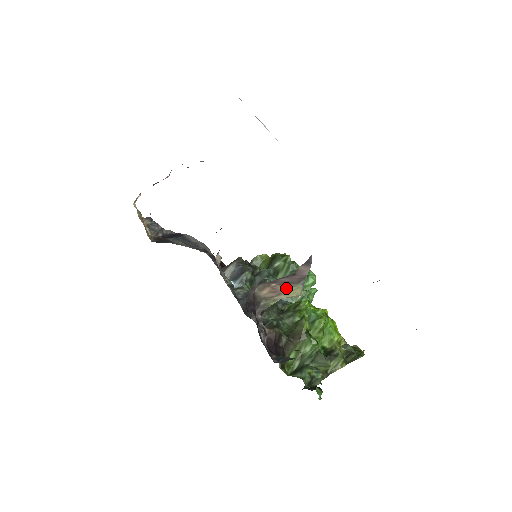
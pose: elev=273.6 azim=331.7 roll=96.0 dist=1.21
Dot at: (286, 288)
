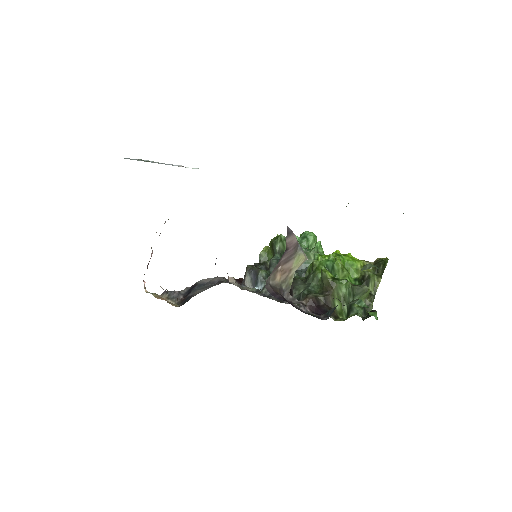
Dot at: (291, 262)
